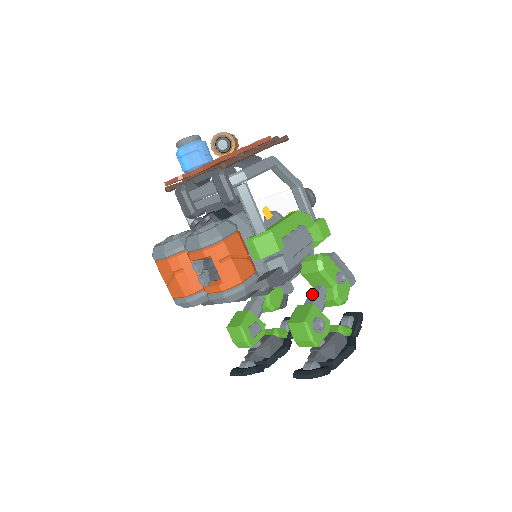
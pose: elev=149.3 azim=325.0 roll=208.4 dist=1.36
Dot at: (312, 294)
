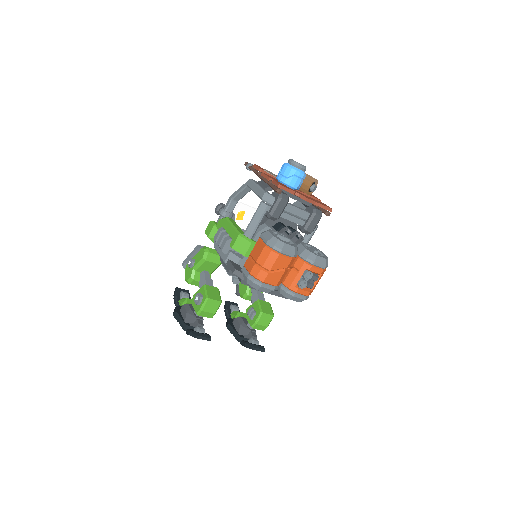
Dot at: (260, 293)
